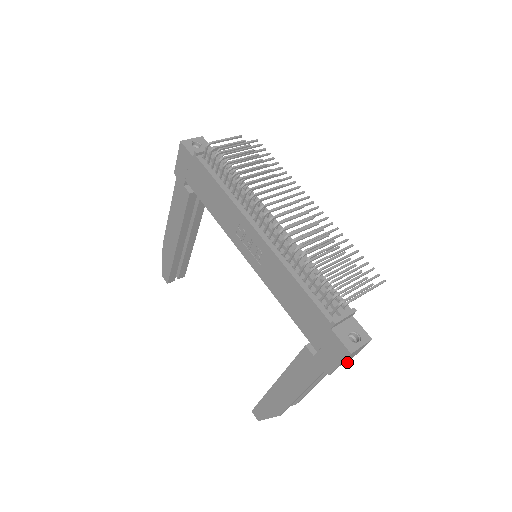
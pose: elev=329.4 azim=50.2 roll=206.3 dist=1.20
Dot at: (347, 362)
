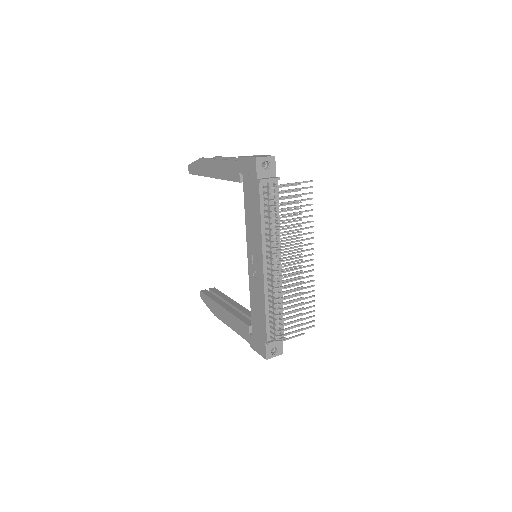
Dot at: occluded
